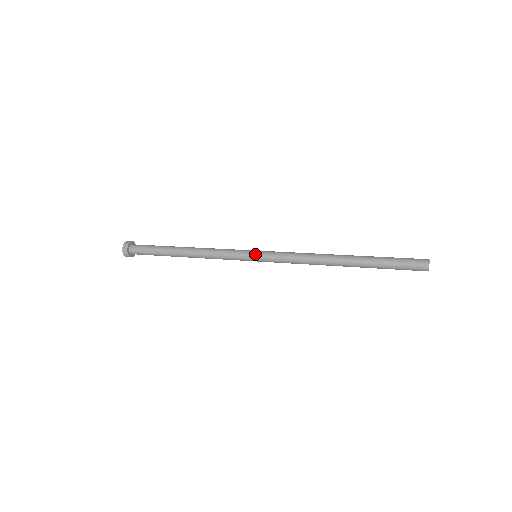
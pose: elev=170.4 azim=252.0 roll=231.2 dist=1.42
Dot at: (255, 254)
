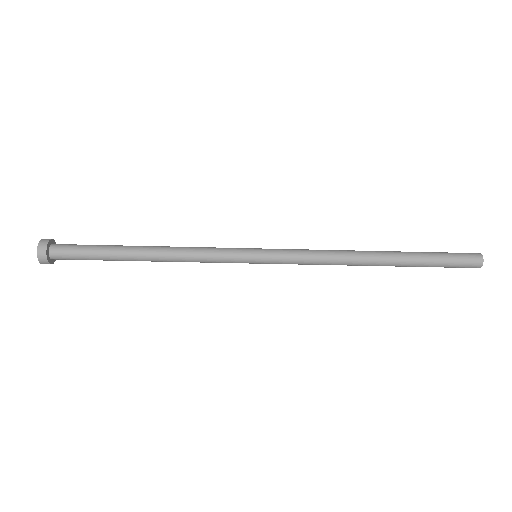
Dot at: (257, 249)
